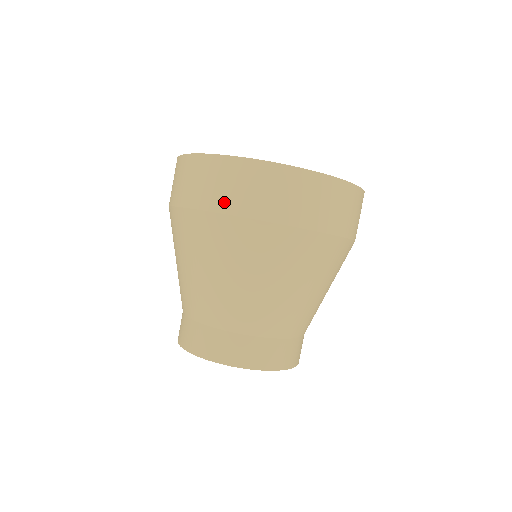
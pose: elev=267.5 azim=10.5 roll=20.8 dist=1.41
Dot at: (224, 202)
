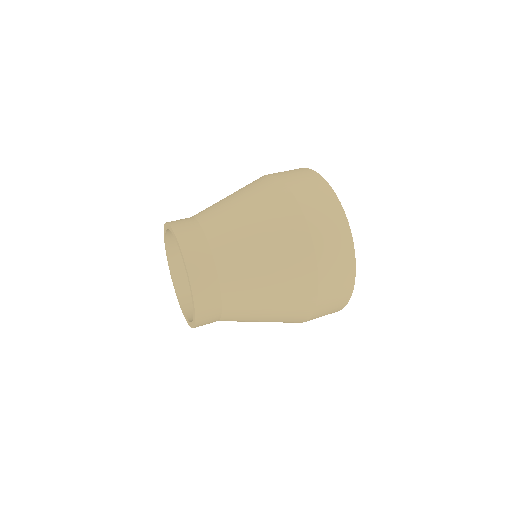
Dot at: occluded
